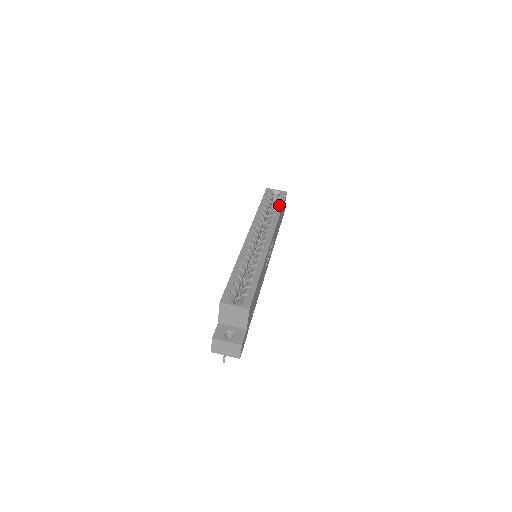
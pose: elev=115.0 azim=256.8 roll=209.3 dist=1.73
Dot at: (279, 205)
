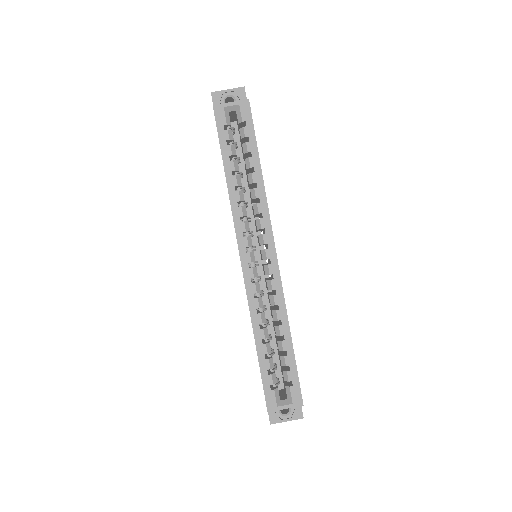
Dot at: (252, 152)
